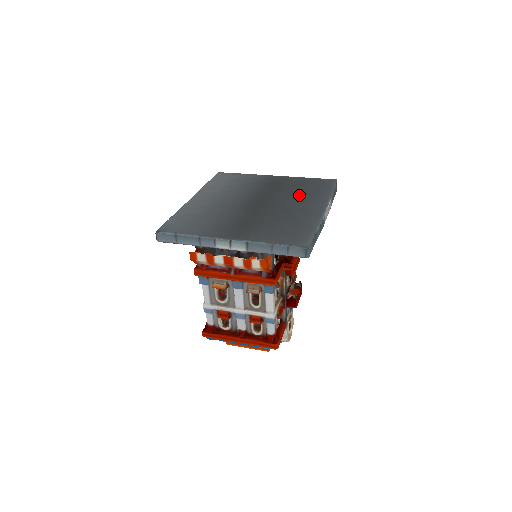
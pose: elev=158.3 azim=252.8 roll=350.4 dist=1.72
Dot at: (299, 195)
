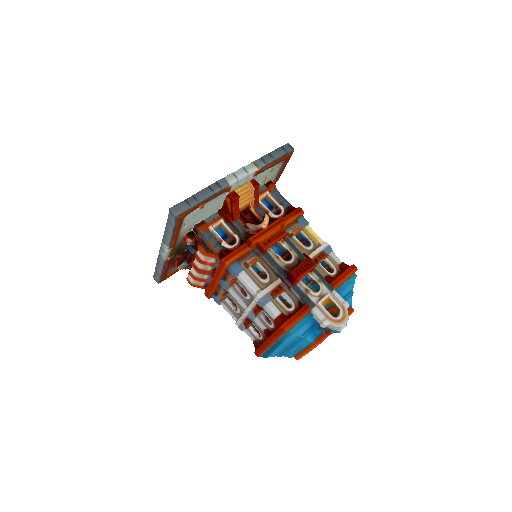
Dot at: occluded
